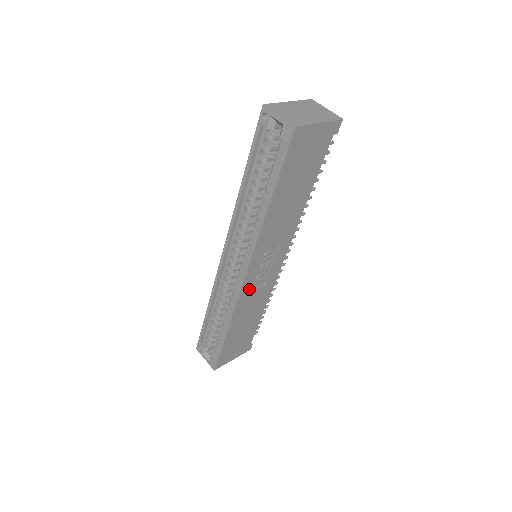
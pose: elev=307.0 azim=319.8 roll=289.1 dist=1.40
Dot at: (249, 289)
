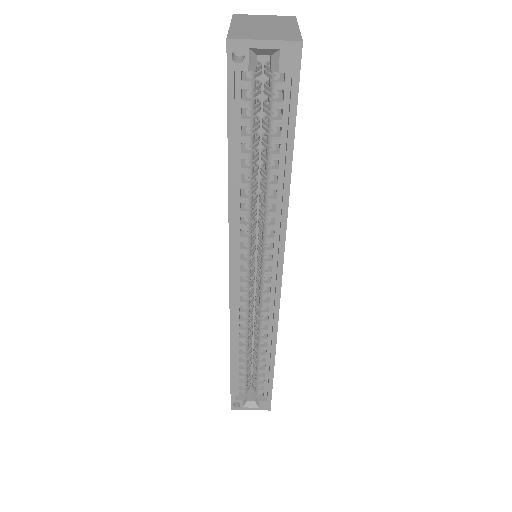
Dot at: occluded
